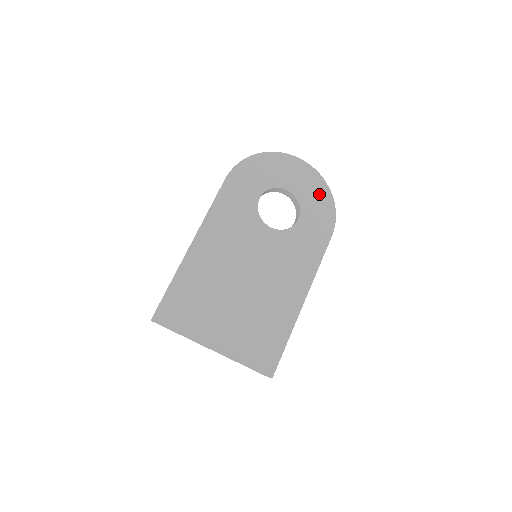
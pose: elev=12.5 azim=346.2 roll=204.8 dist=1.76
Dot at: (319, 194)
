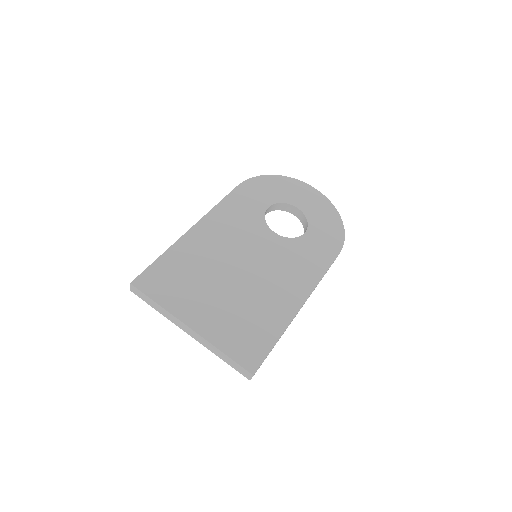
Dot at: (329, 217)
